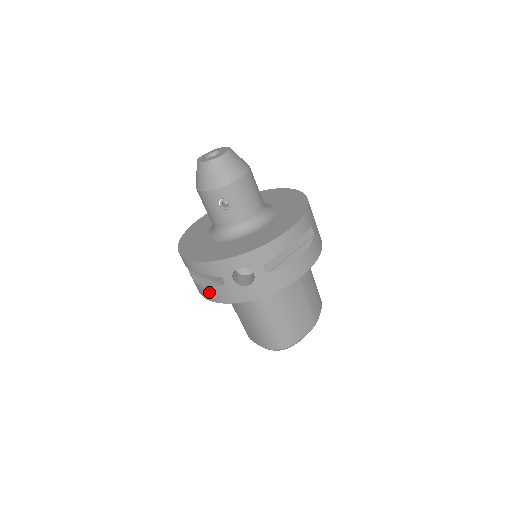
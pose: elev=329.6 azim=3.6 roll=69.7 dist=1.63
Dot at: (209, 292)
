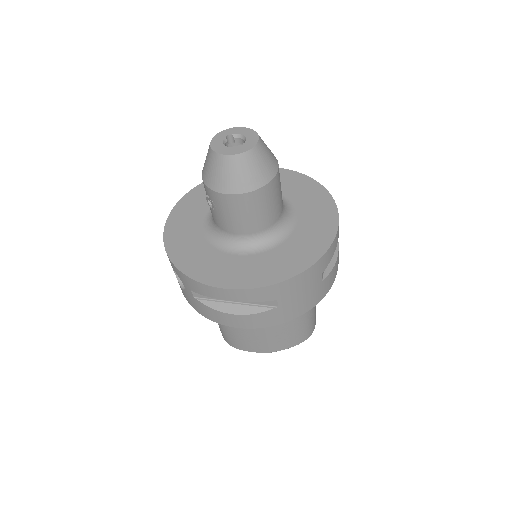
Dot at: occluded
